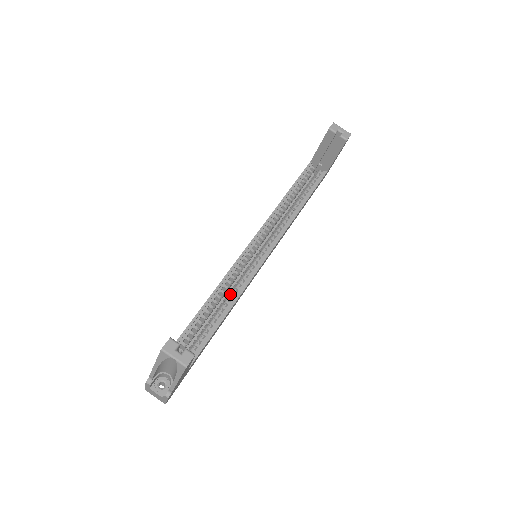
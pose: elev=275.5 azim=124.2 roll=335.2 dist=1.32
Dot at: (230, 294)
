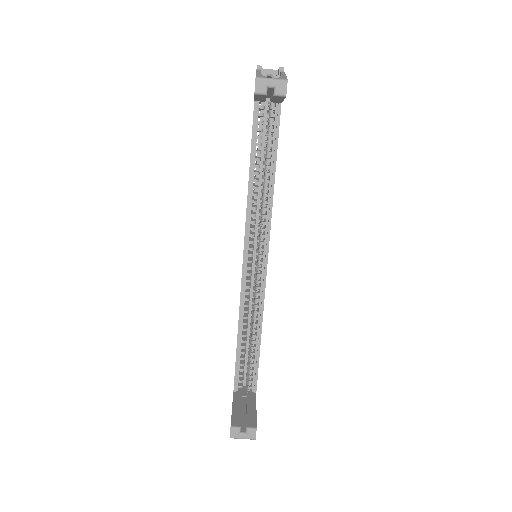
Dot at: (253, 314)
